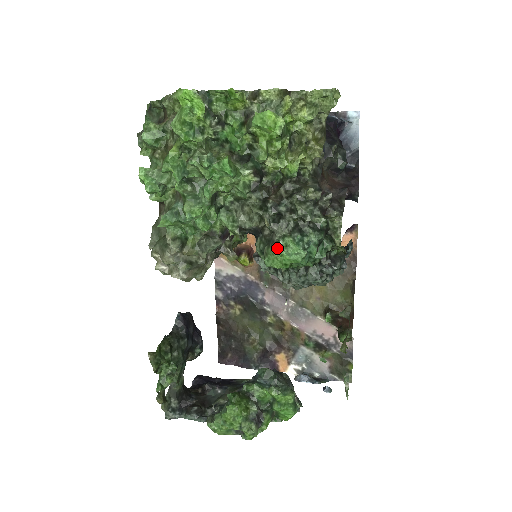
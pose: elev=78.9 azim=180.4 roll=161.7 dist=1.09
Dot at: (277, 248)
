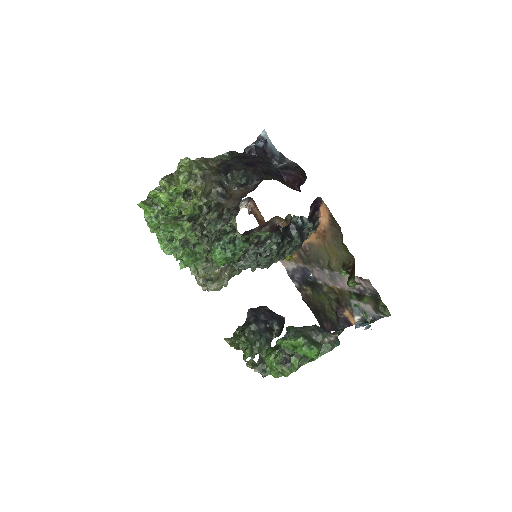
Dot at: (212, 255)
